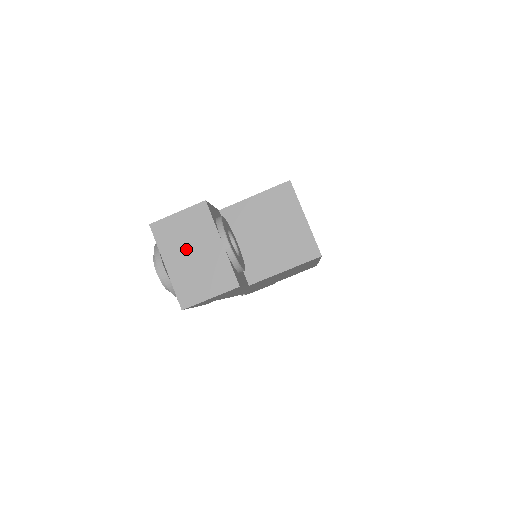
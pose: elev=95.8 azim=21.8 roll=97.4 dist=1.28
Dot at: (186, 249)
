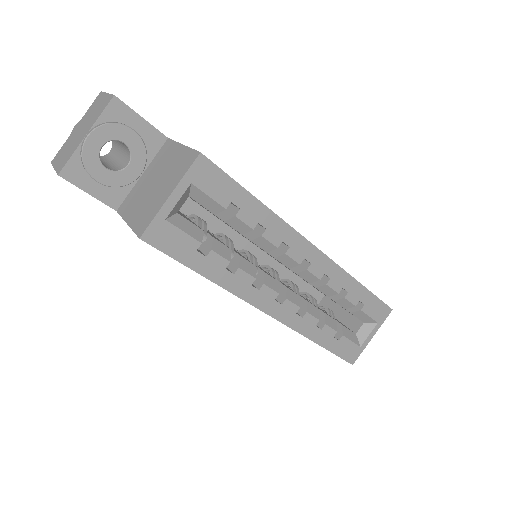
Dot at: (85, 123)
